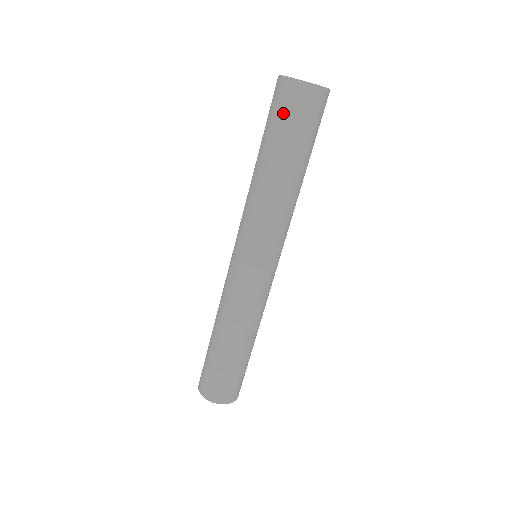
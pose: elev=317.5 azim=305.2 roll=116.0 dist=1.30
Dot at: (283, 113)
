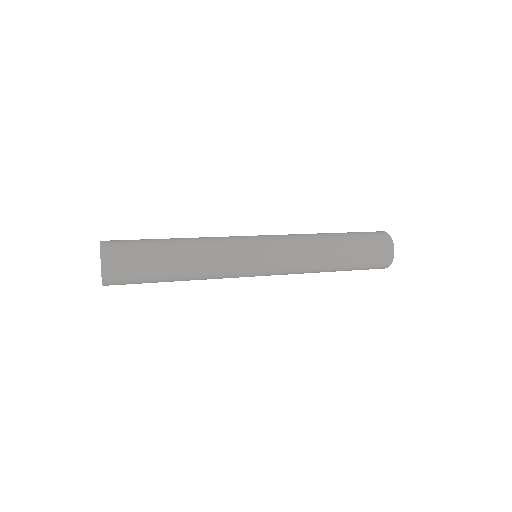
Dot at: occluded
